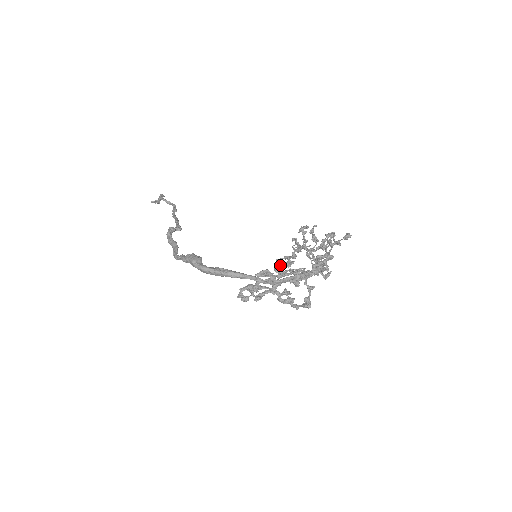
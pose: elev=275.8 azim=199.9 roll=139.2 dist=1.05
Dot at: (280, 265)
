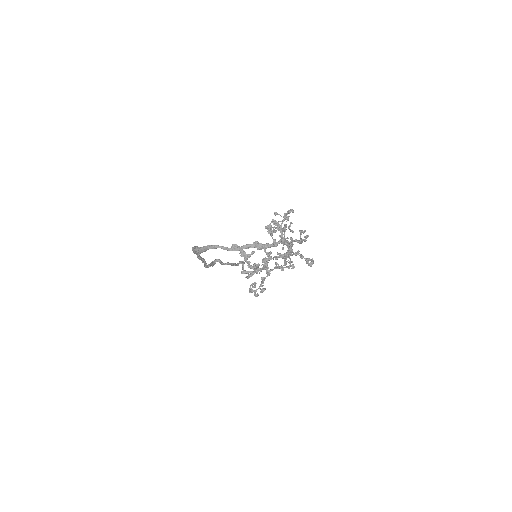
Dot at: (270, 257)
